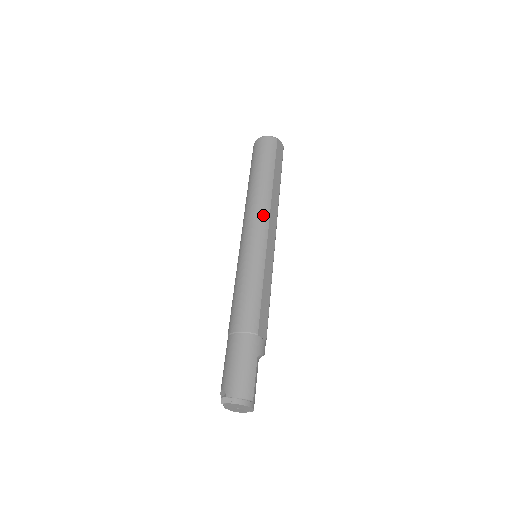
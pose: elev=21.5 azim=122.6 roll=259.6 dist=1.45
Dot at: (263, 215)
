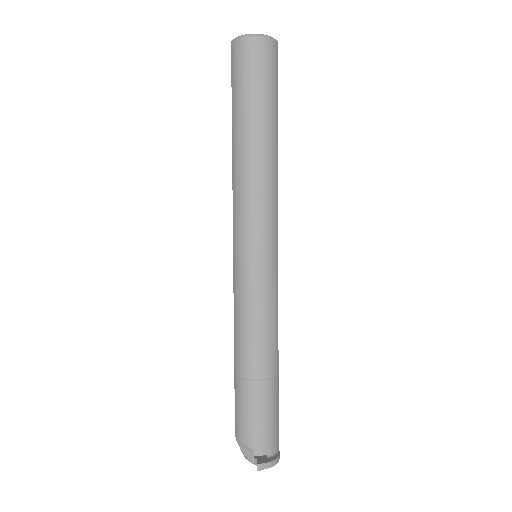
Dot at: (273, 202)
